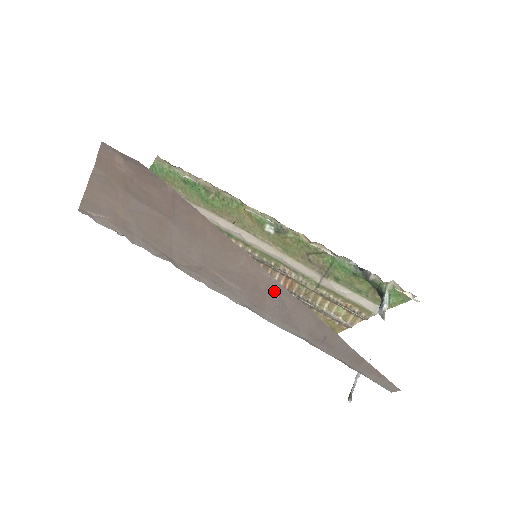
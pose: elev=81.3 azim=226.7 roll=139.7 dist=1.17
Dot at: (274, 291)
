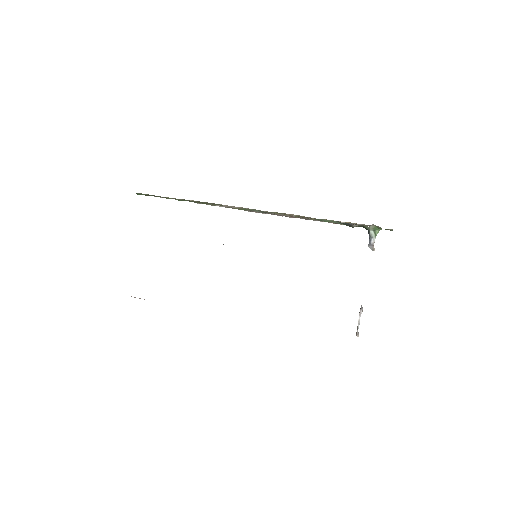
Dot at: occluded
